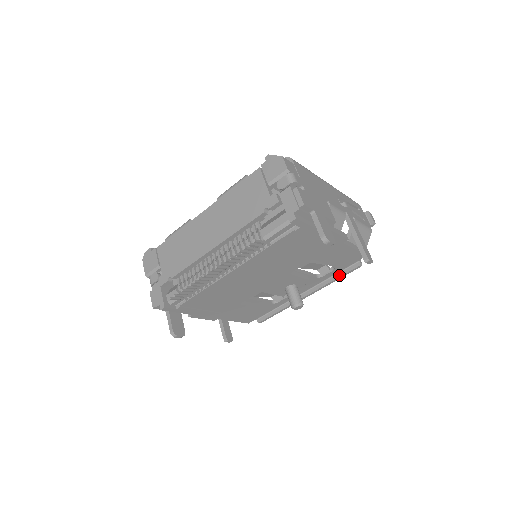
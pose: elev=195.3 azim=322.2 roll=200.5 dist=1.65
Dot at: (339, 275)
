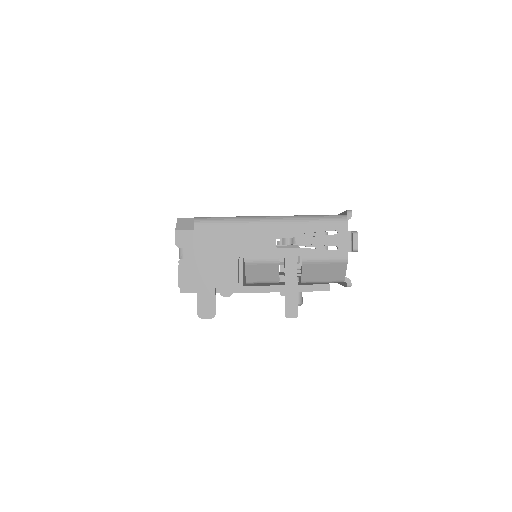
Dot at: (341, 283)
